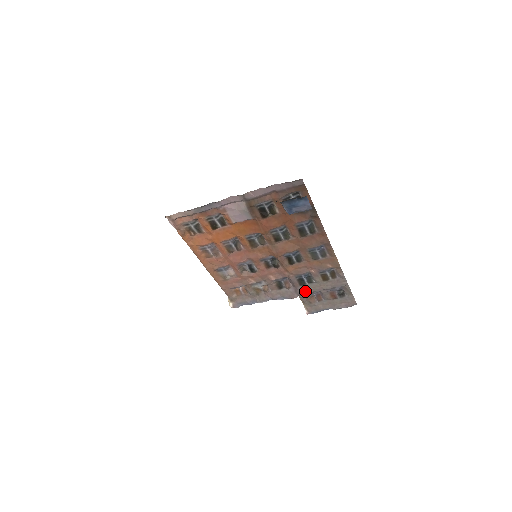
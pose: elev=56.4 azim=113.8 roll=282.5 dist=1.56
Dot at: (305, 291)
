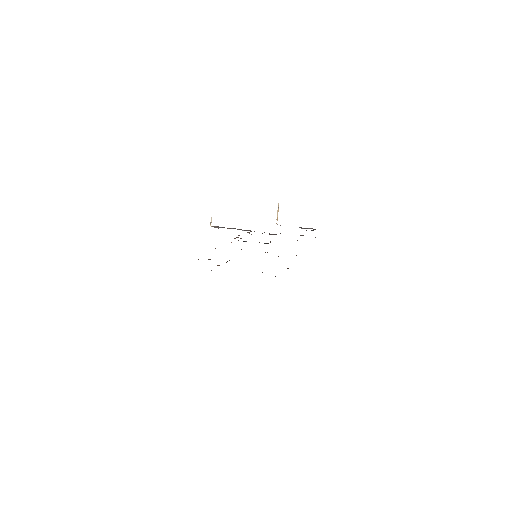
Dot at: occluded
